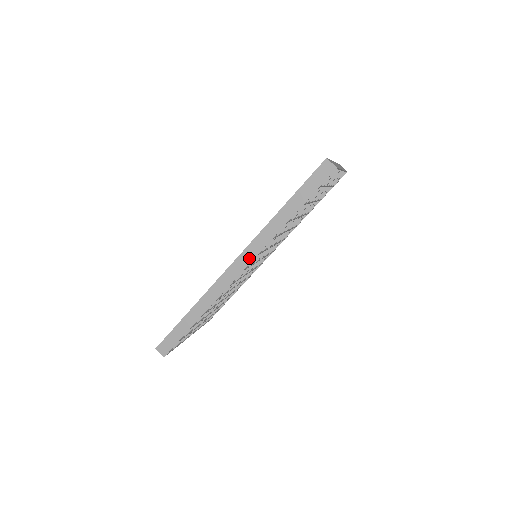
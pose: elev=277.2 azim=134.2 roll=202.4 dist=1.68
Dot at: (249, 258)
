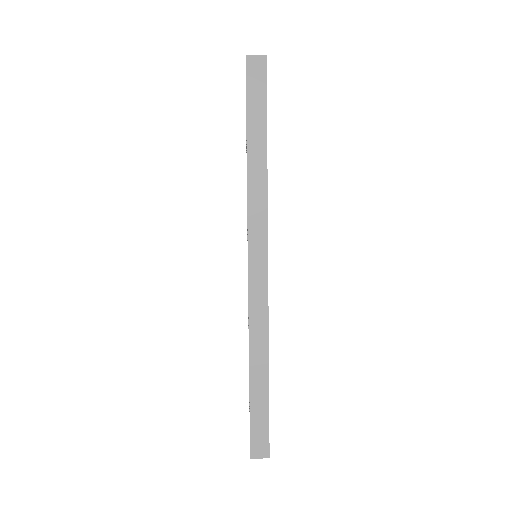
Dot at: (261, 243)
